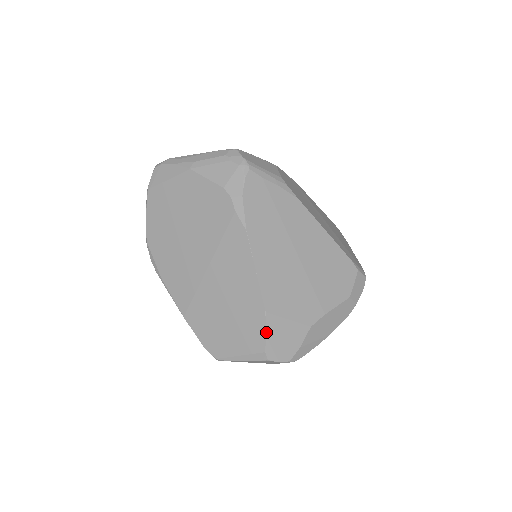
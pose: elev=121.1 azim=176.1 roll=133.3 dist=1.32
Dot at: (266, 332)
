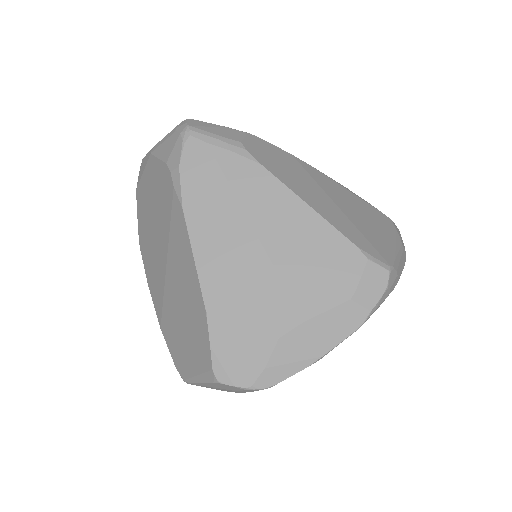
Dot at: (210, 341)
